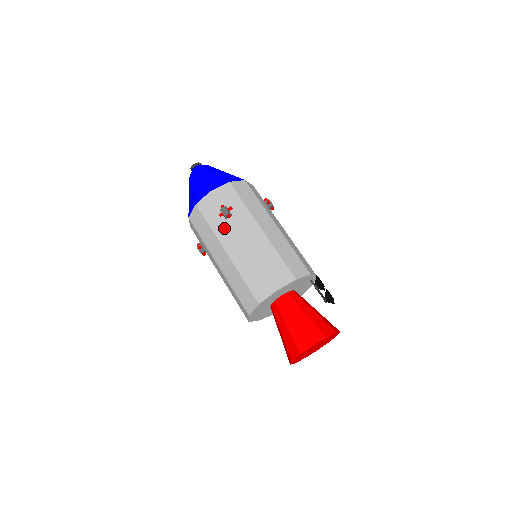
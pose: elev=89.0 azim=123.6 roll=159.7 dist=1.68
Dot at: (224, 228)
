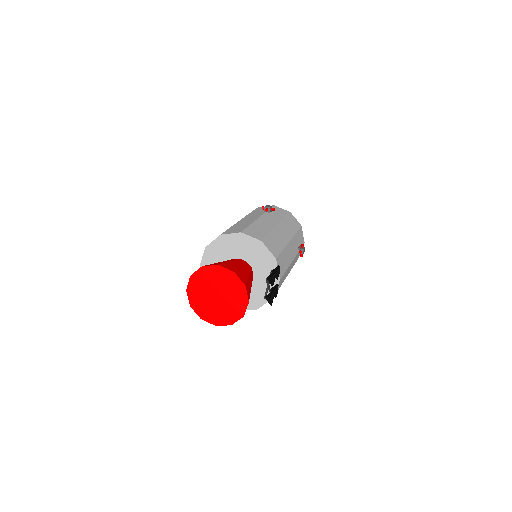
Dot at: (256, 214)
